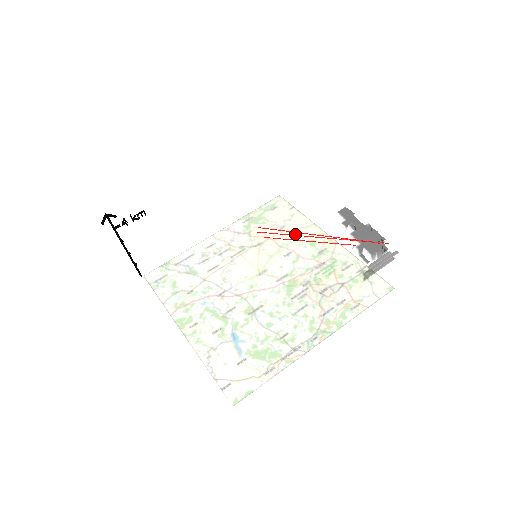
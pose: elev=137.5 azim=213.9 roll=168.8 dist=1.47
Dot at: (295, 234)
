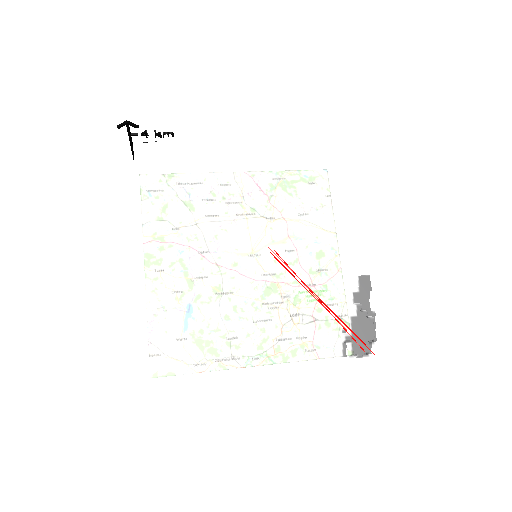
Dot at: (304, 274)
